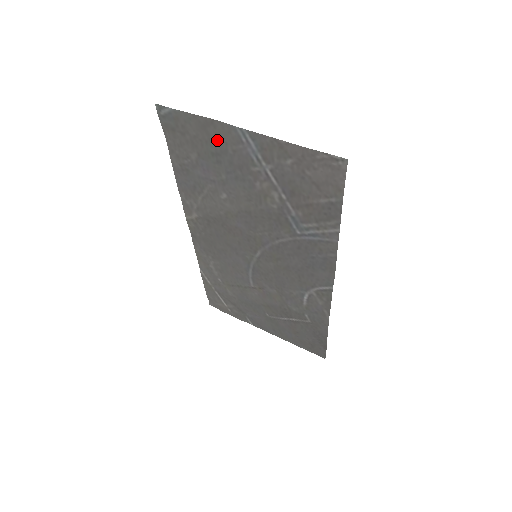
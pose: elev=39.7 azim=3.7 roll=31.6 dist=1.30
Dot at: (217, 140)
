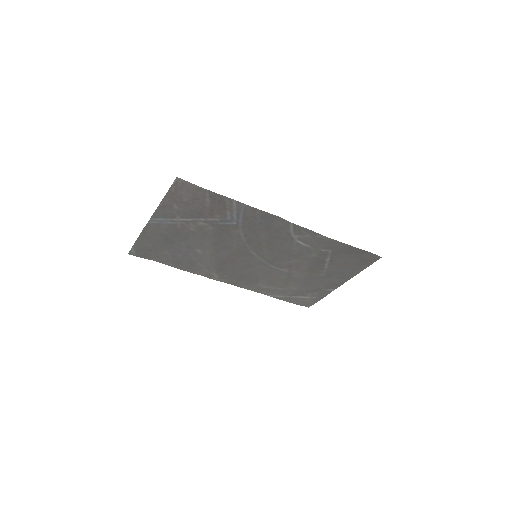
Dot at: (157, 235)
